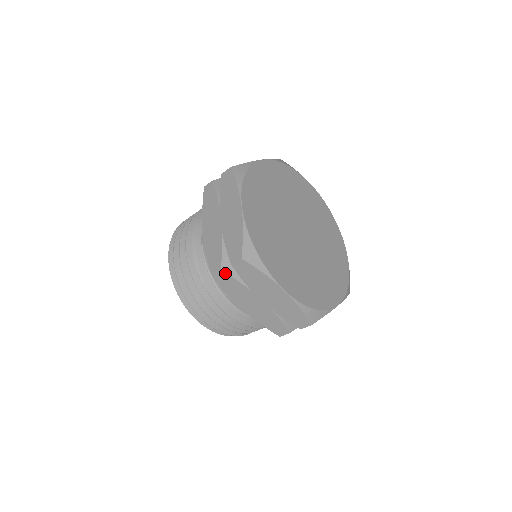
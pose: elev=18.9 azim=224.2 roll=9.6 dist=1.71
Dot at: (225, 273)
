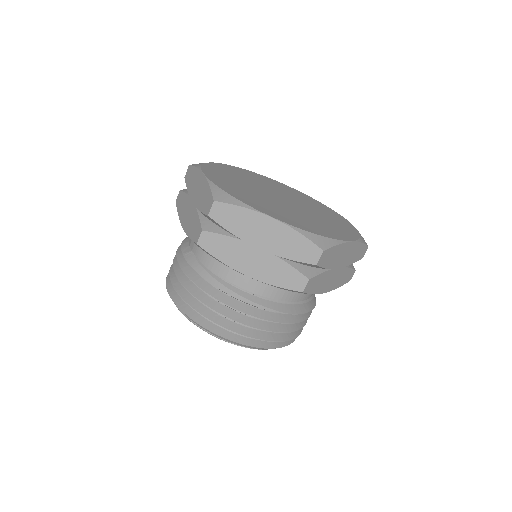
Dot at: (312, 278)
